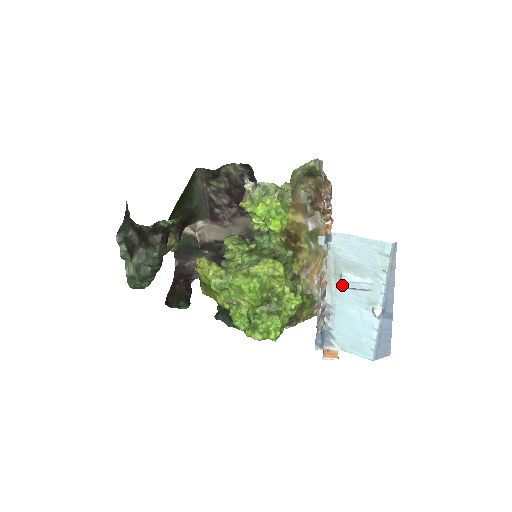
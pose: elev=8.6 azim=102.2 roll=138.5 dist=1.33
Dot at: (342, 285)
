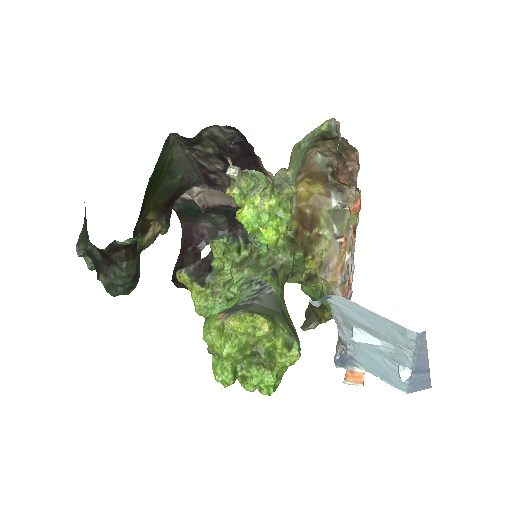
Dot at: occluded
